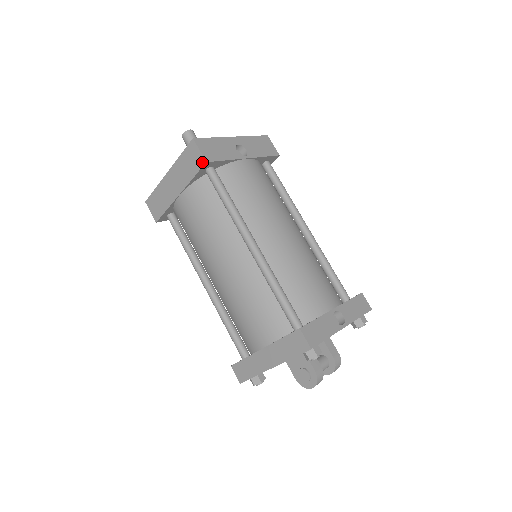
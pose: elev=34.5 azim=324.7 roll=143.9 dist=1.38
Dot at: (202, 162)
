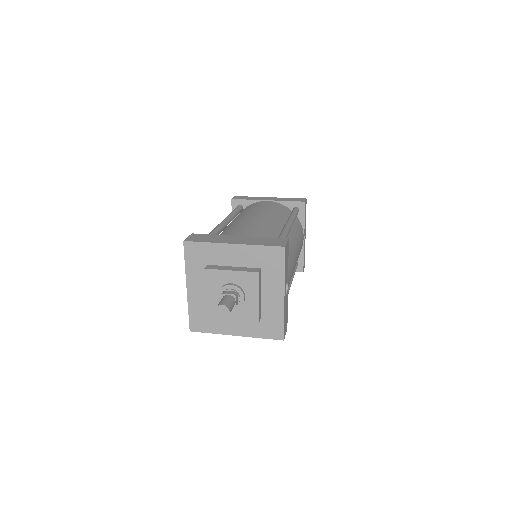
Dot at: occluded
